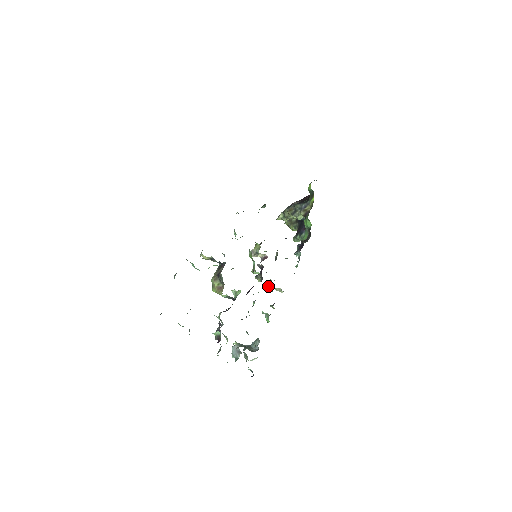
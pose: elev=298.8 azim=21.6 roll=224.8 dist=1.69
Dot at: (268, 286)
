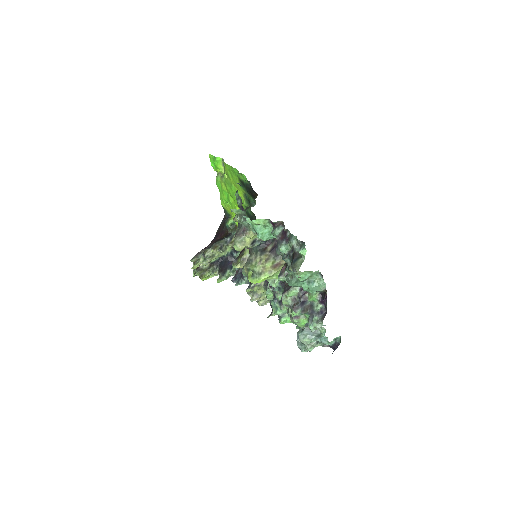
Dot at: (262, 294)
